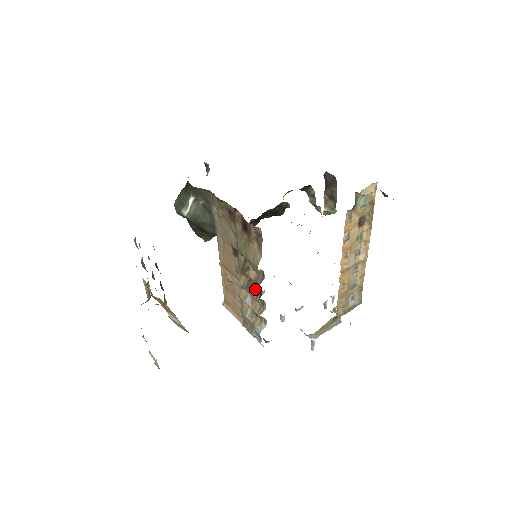
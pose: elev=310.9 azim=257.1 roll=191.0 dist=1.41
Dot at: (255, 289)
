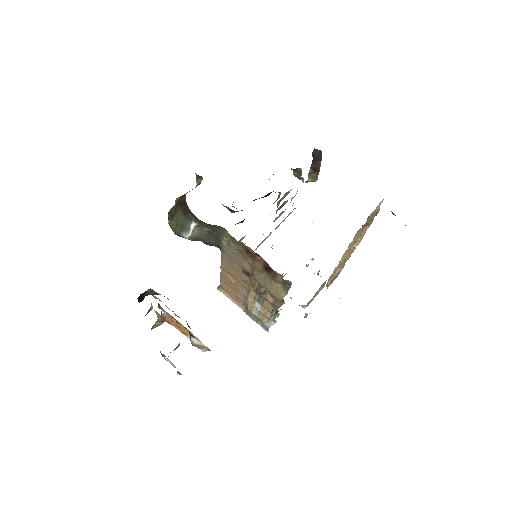
Dot at: (270, 305)
